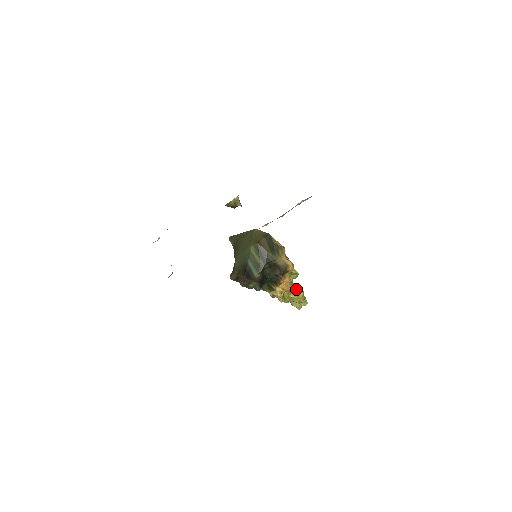
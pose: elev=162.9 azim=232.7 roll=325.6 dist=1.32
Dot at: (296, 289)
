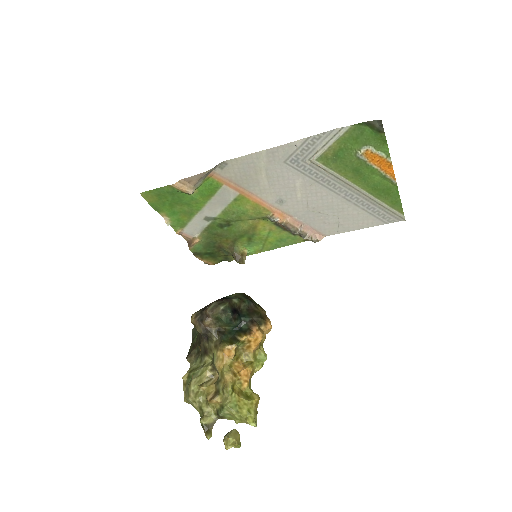
Dot at: (251, 393)
